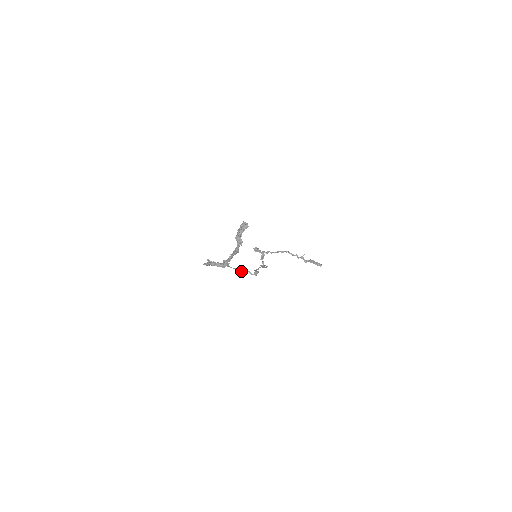
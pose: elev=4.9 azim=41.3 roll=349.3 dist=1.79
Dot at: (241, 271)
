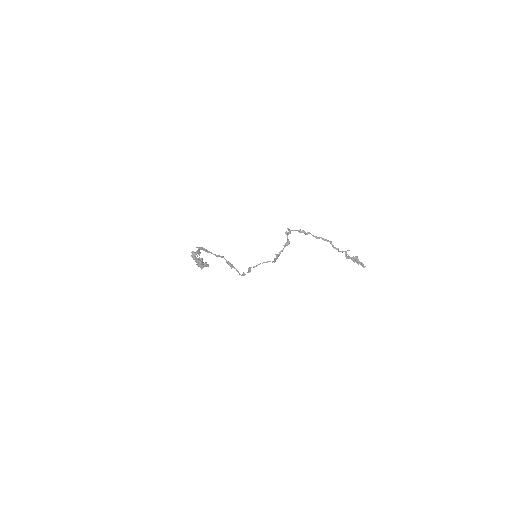
Dot at: (230, 266)
